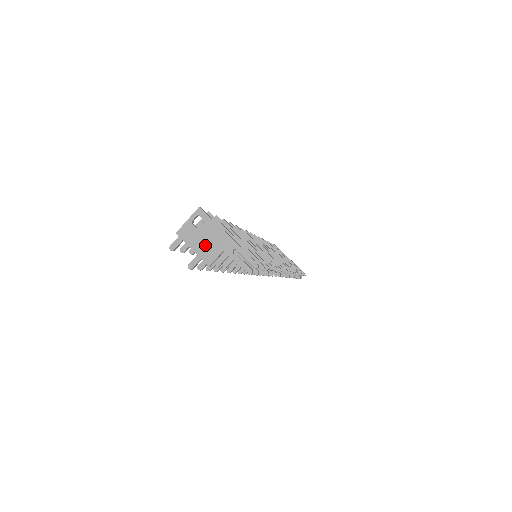
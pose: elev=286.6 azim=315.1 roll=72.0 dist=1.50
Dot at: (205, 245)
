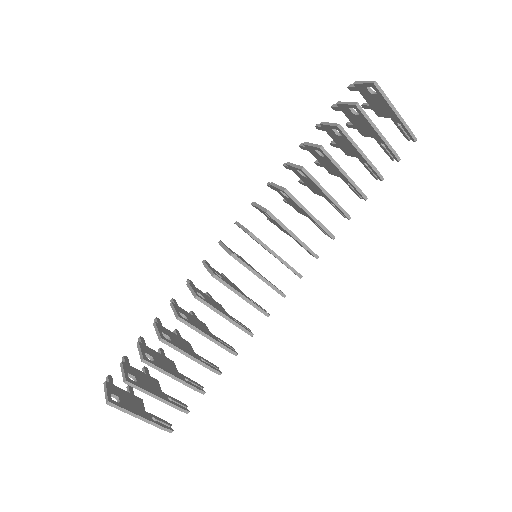
Dot at: (129, 402)
